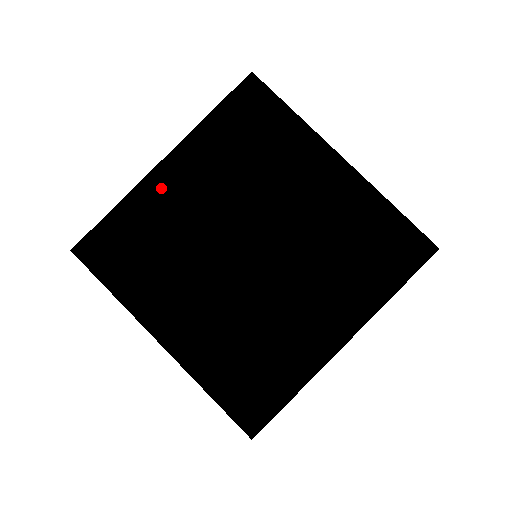
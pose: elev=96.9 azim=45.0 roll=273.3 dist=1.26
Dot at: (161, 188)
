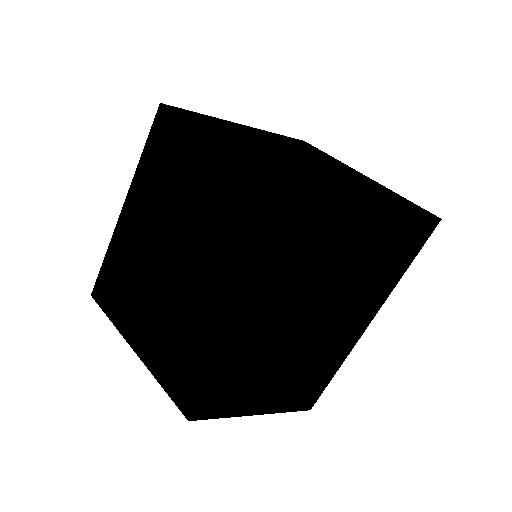
Dot at: (125, 222)
